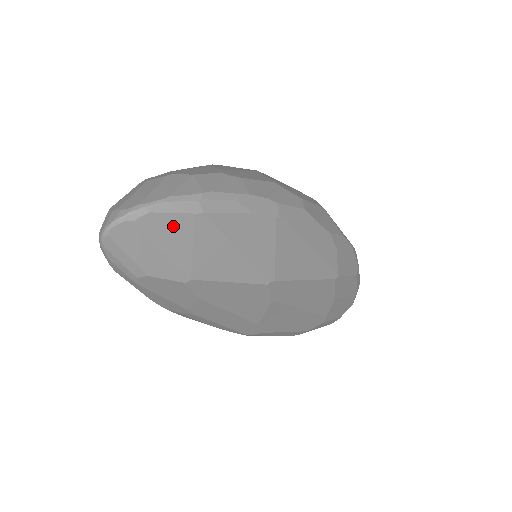
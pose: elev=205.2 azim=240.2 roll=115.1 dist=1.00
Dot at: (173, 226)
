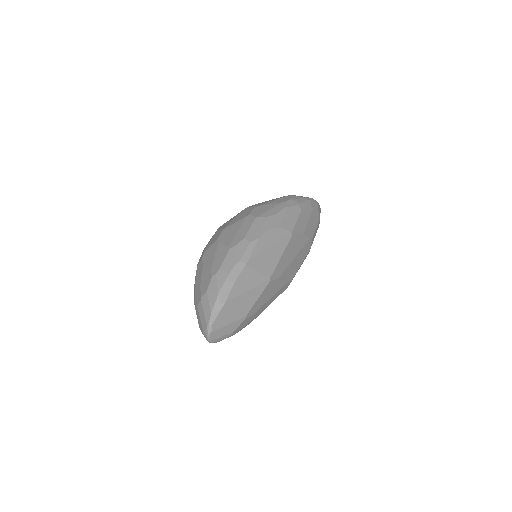
Dot at: (222, 317)
